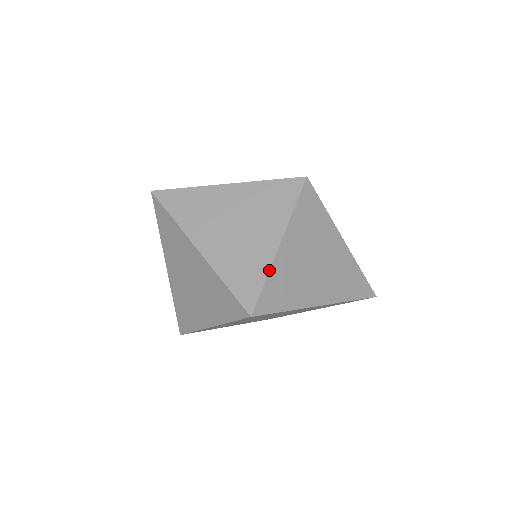
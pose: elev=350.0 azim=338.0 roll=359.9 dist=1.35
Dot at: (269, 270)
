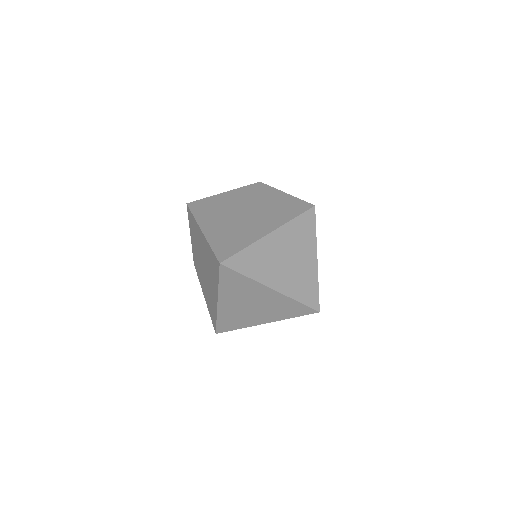
Dot at: occluded
